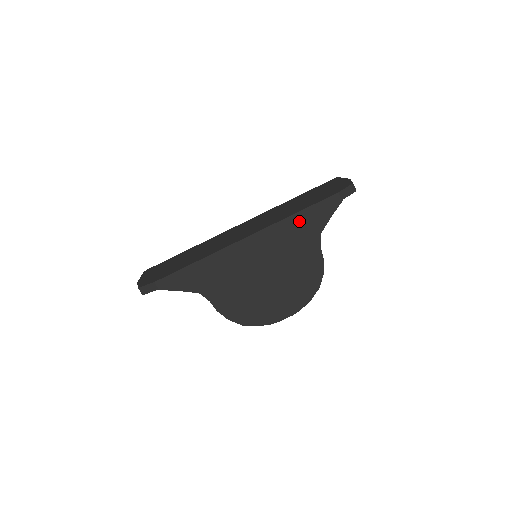
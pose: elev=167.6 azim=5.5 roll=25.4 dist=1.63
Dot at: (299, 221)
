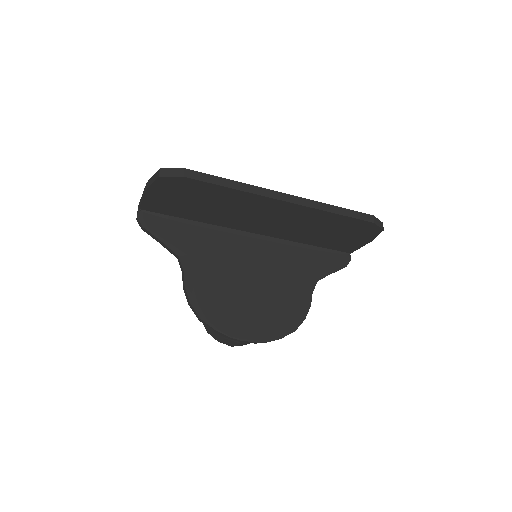
Dot at: (304, 258)
